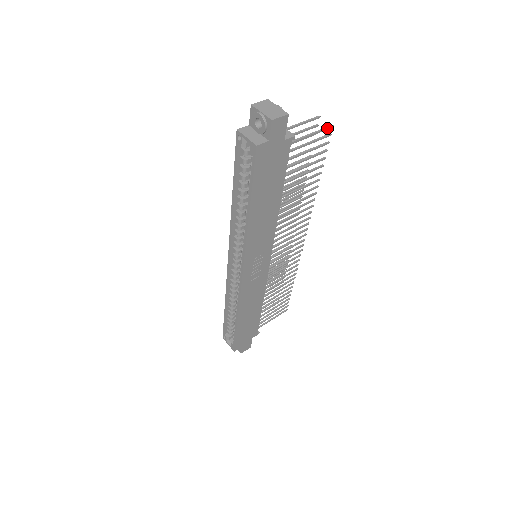
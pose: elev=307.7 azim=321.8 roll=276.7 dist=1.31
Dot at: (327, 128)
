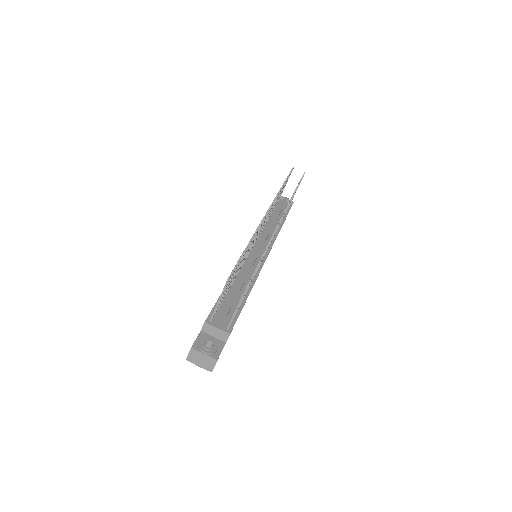
Dot at: occluded
